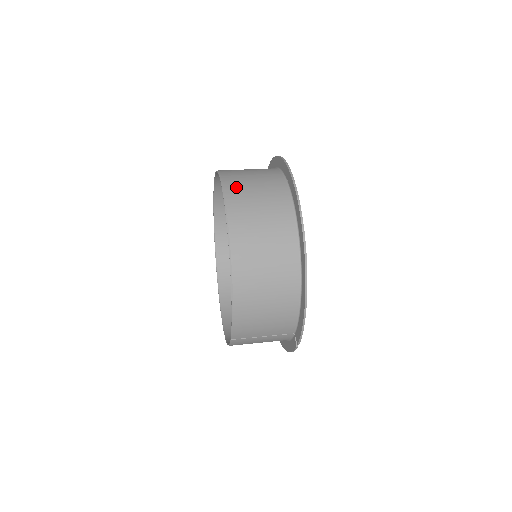
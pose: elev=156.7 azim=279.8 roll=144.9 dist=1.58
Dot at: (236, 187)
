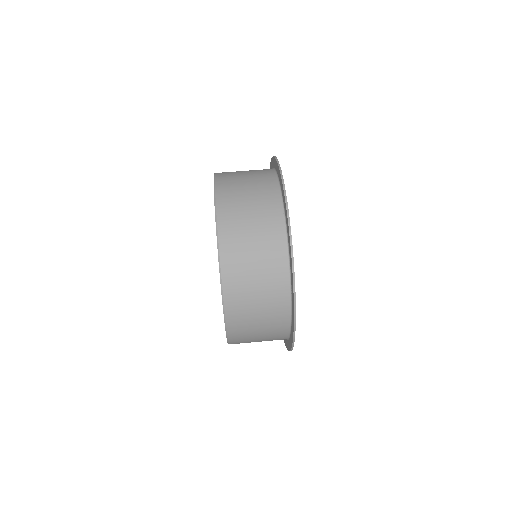
Dot at: (236, 295)
